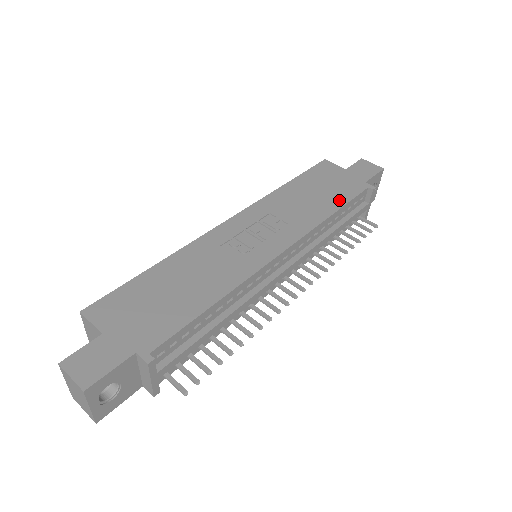
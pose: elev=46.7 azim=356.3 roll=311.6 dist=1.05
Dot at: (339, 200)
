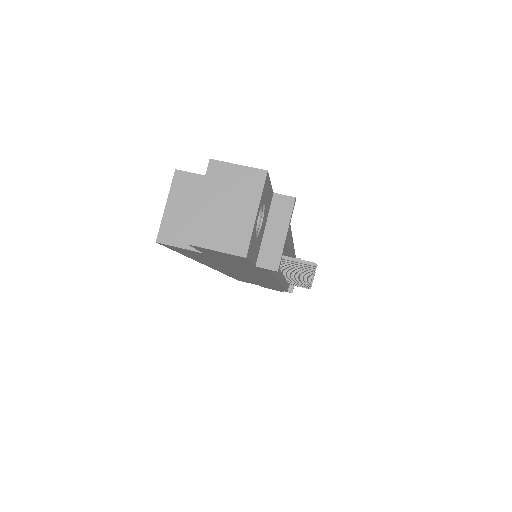
Dot at: occluded
